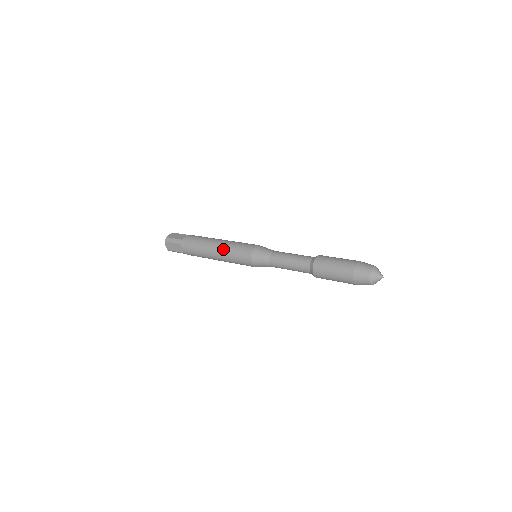
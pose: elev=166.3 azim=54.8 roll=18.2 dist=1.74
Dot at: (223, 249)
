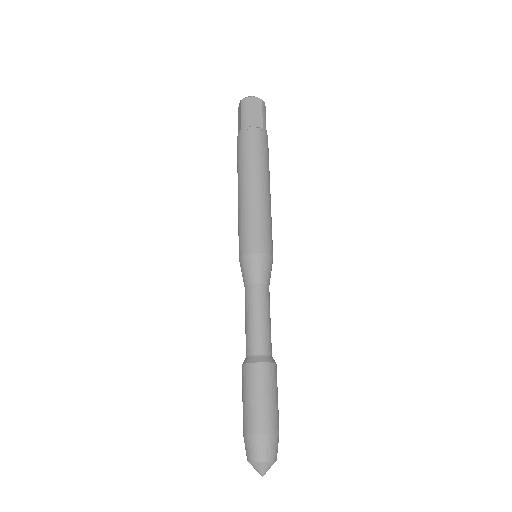
Dot at: occluded
